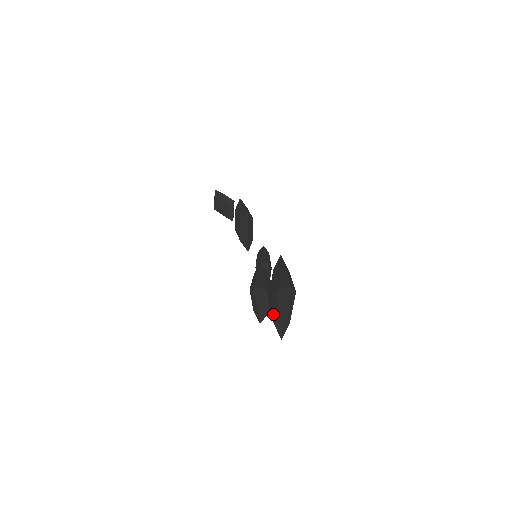
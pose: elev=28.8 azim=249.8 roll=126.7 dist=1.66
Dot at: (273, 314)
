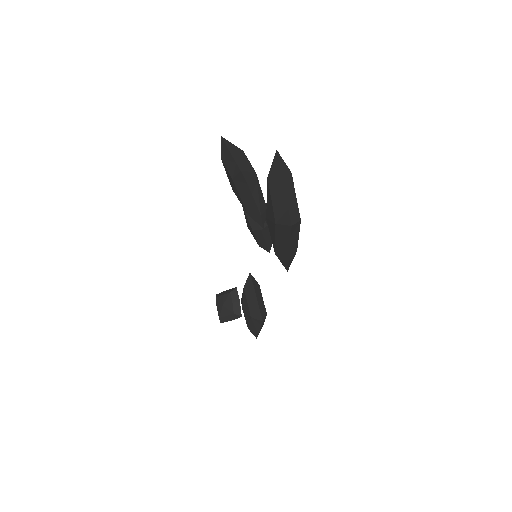
Dot at: (272, 215)
